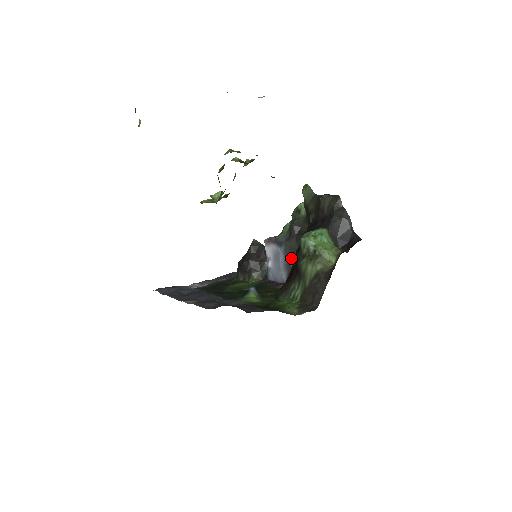
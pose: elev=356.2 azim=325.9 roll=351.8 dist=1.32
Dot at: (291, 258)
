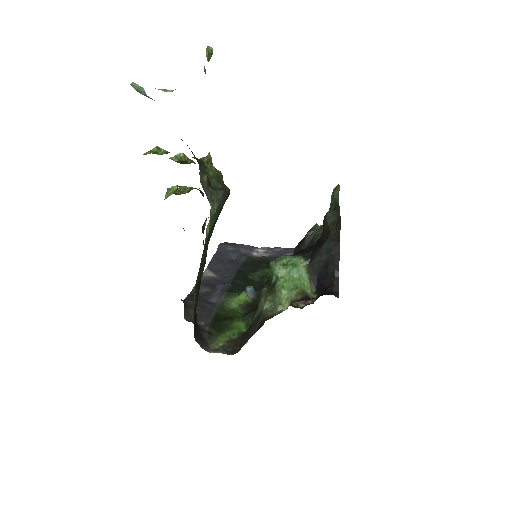
Dot at: occluded
